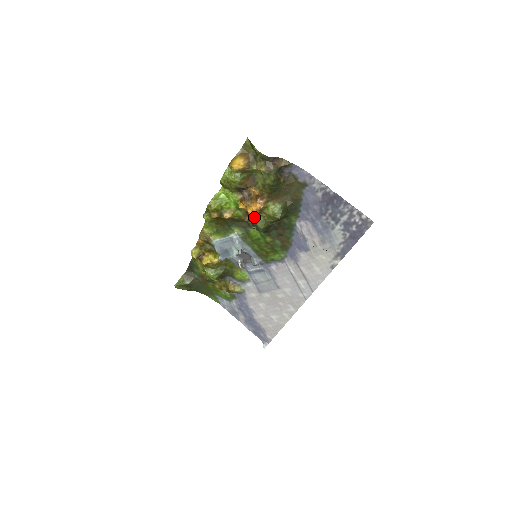
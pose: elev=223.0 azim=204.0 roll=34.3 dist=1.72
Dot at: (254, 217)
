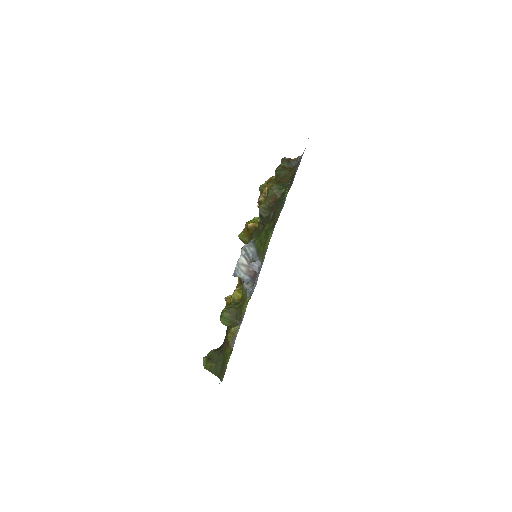
Dot at: occluded
